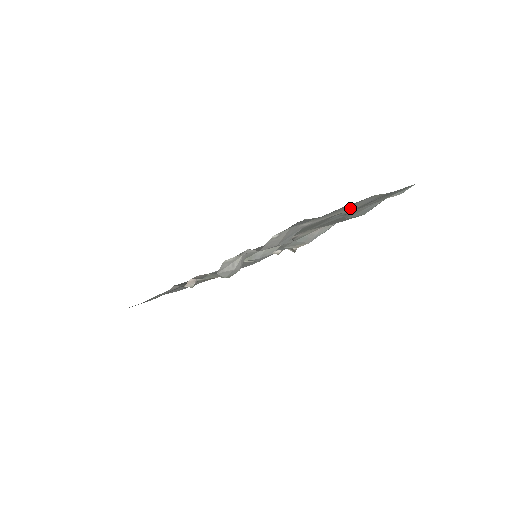
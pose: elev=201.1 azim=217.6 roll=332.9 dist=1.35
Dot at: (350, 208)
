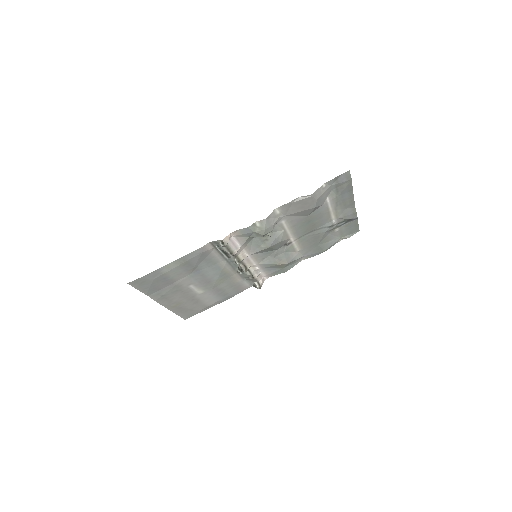
Dot at: (340, 213)
